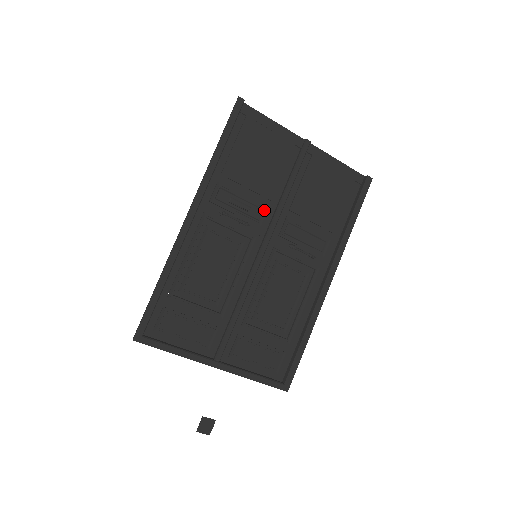
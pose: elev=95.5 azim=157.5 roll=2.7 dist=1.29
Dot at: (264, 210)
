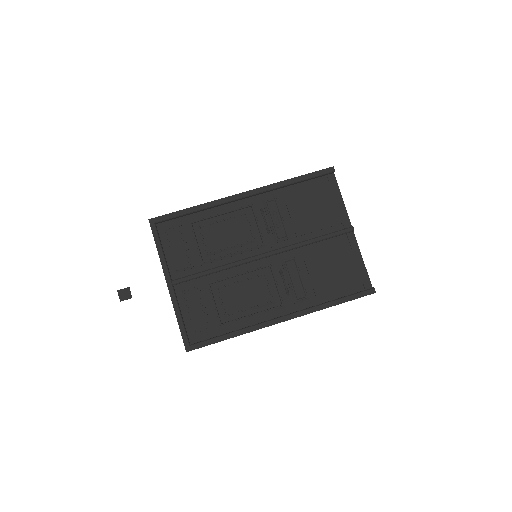
Dot at: (287, 237)
